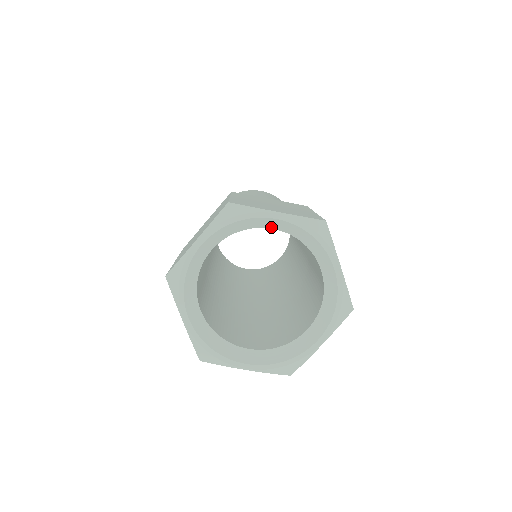
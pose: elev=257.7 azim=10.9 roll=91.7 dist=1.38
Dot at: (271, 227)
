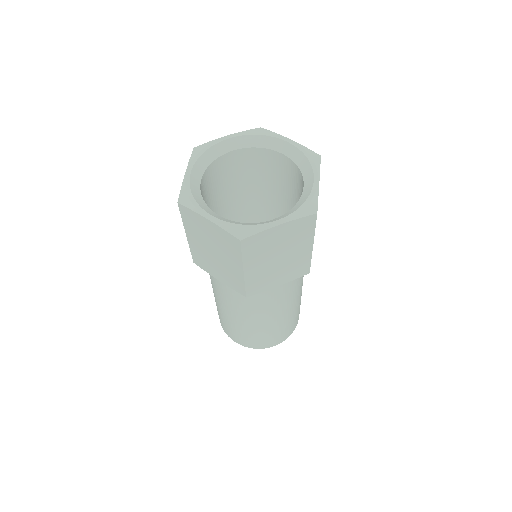
Dot at: (281, 151)
